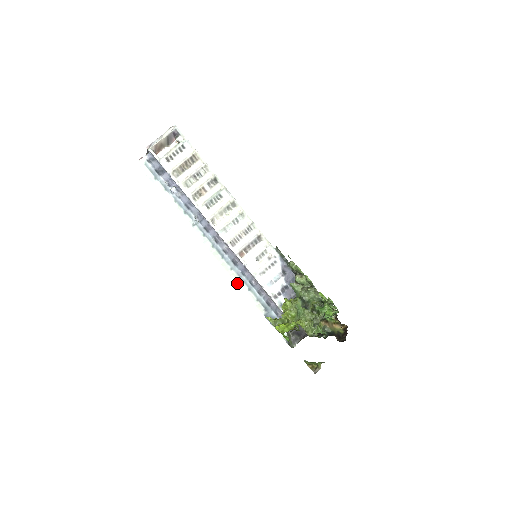
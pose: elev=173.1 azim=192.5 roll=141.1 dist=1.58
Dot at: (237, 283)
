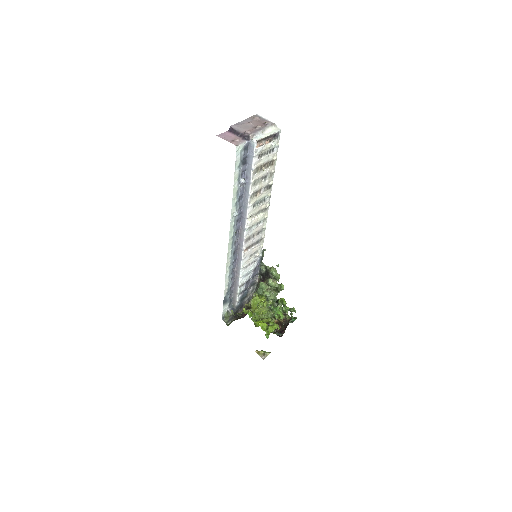
Dot at: (226, 270)
